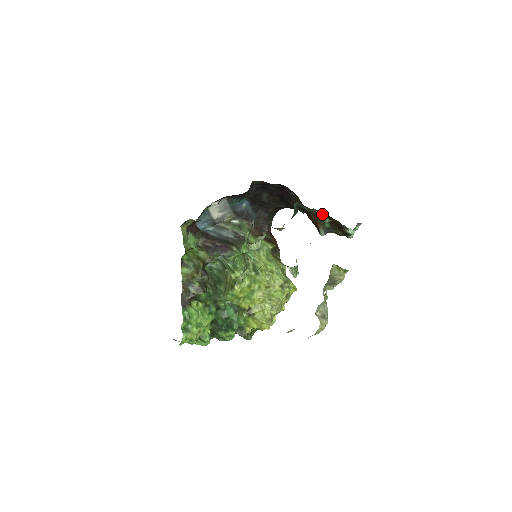
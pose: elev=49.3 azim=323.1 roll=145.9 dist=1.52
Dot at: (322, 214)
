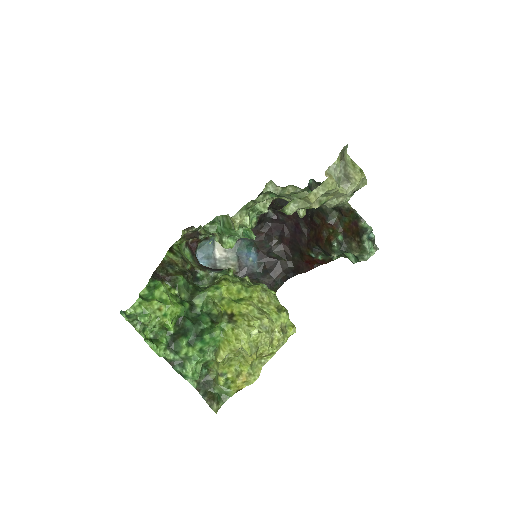
Dot at: occluded
